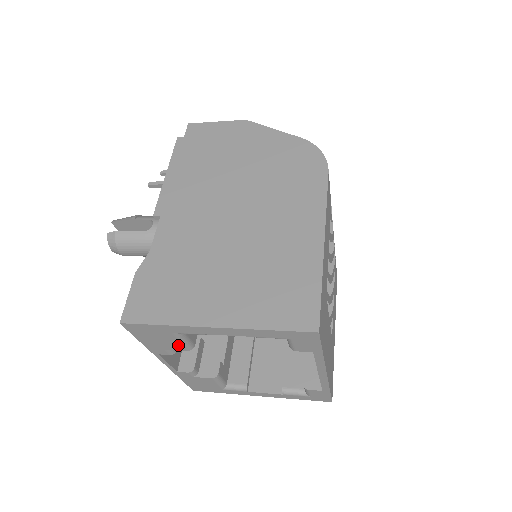
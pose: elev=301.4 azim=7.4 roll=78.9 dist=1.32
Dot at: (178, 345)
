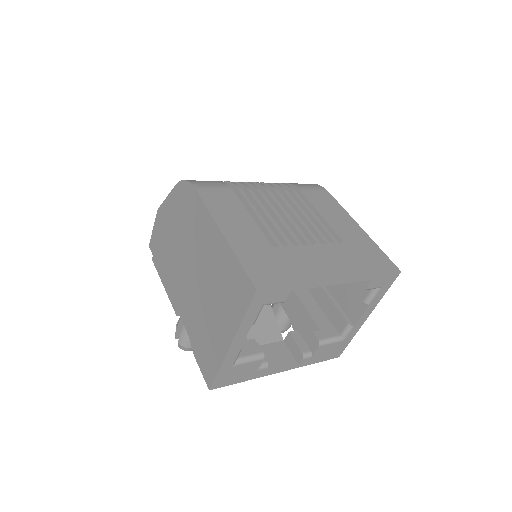
Dot at: (253, 364)
